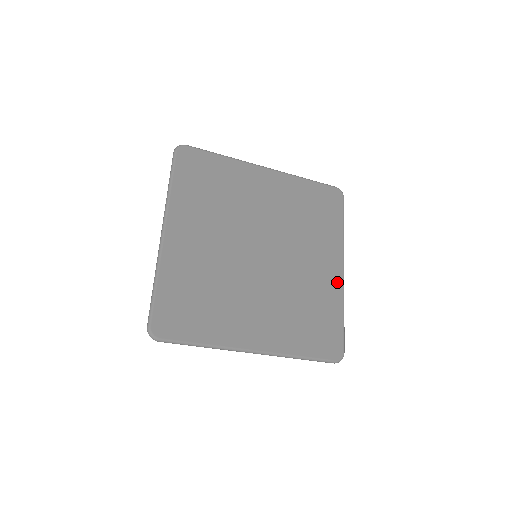
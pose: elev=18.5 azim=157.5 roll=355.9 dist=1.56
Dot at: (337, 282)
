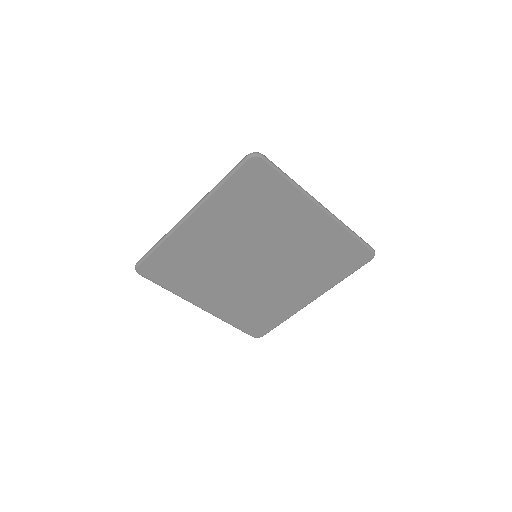
Dot at: (300, 304)
